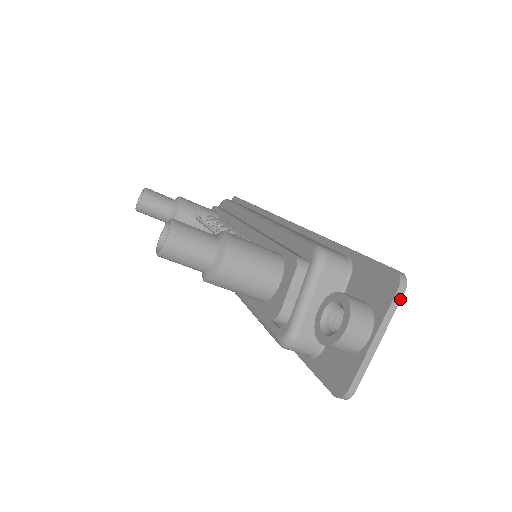
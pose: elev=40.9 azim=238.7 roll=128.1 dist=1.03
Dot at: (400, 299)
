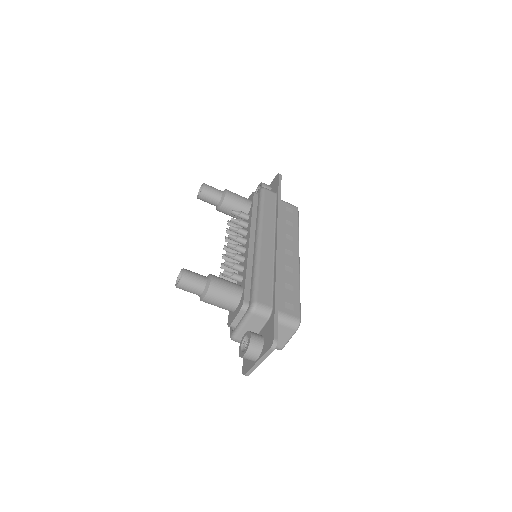
Dot at: (271, 352)
